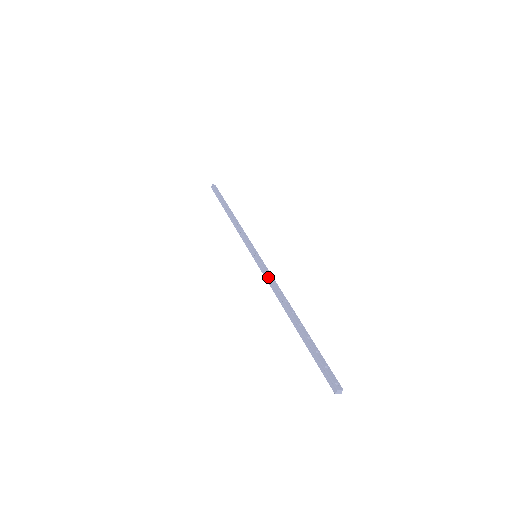
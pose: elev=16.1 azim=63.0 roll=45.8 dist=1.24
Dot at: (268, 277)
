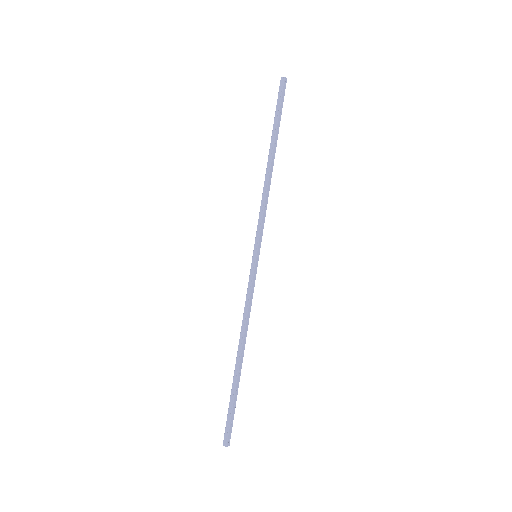
Dot at: (249, 299)
